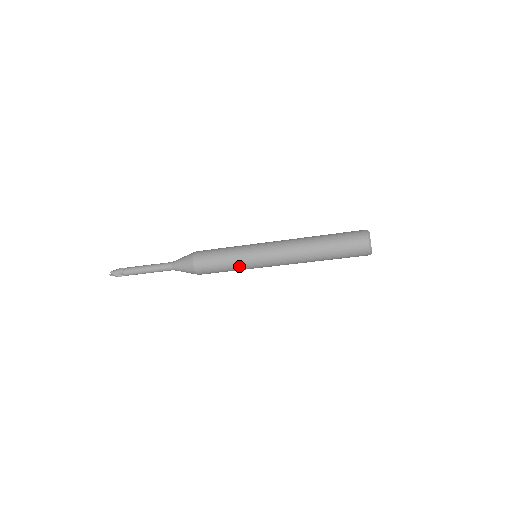
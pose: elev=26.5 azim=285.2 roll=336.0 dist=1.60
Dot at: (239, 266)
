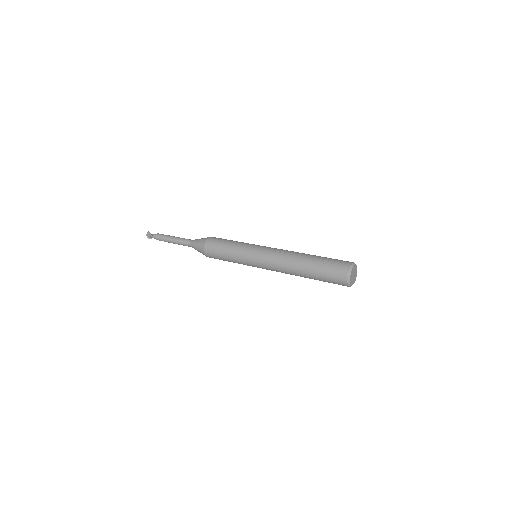
Dot at: occluded
